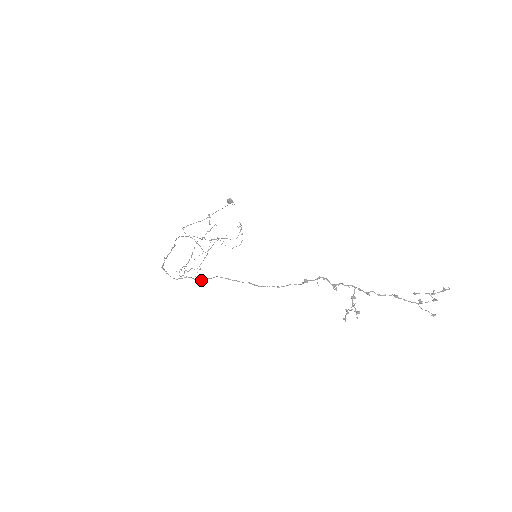
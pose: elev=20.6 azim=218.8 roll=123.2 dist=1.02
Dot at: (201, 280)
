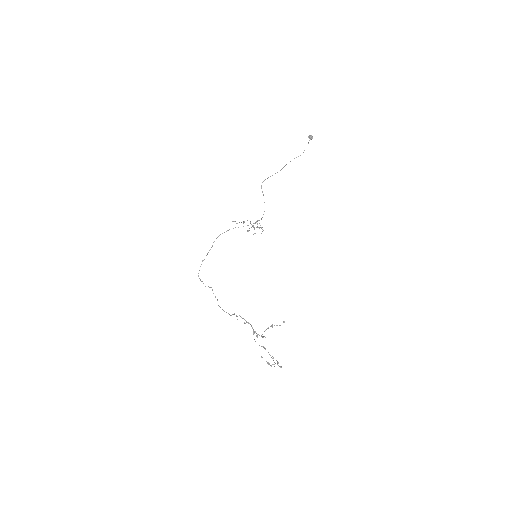
Dot at: occluded
